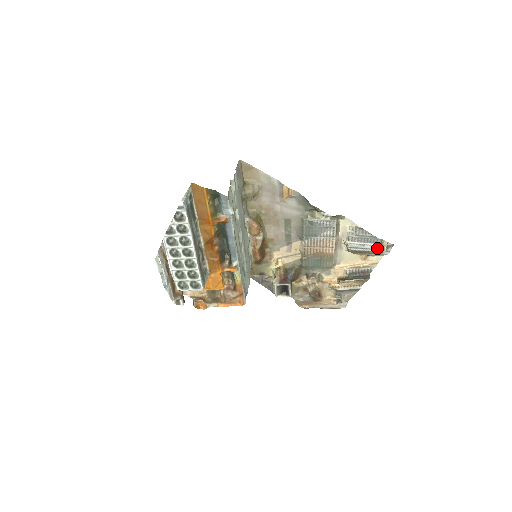
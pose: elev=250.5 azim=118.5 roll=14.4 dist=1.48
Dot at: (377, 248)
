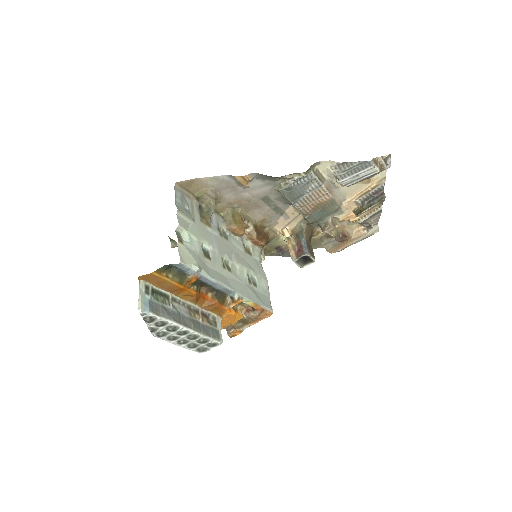
Dot at: (374, 170)
